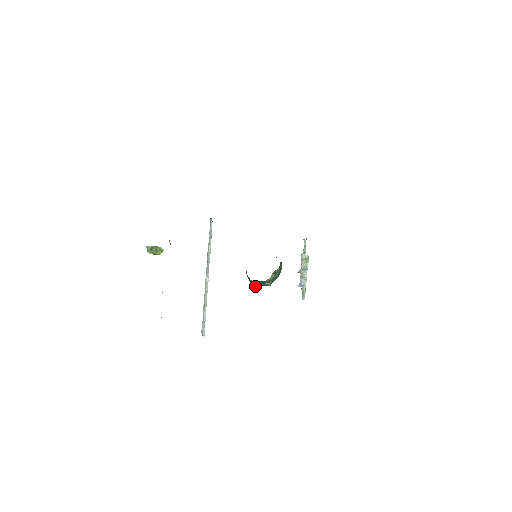
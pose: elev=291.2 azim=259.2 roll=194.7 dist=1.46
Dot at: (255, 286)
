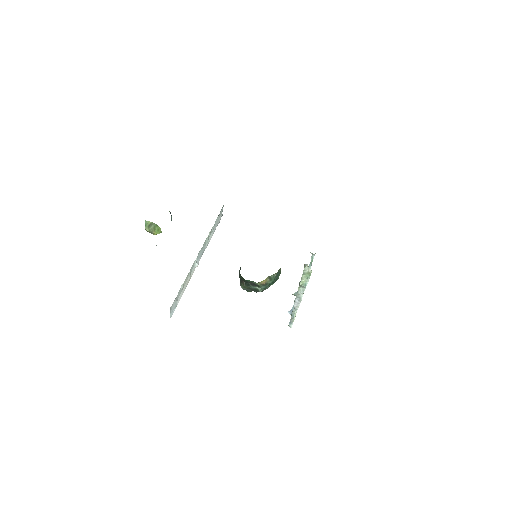
Dot at: (244, 289)
